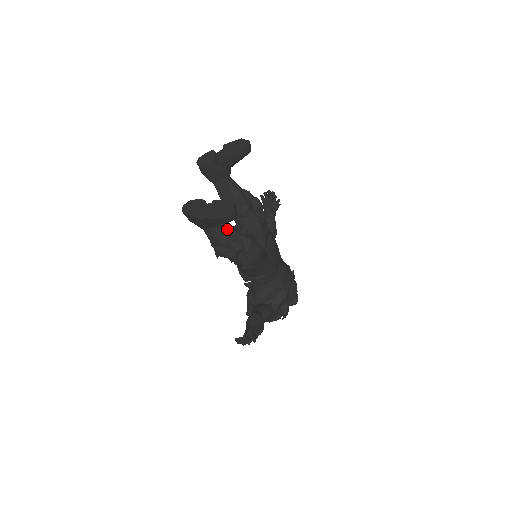
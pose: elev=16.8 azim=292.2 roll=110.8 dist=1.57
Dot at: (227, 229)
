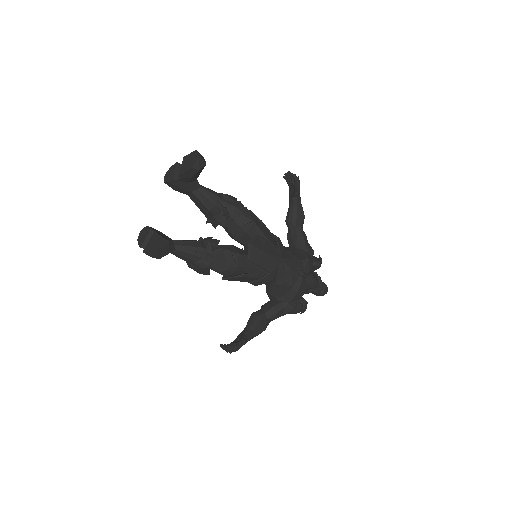
Dot at: (188, 249)
